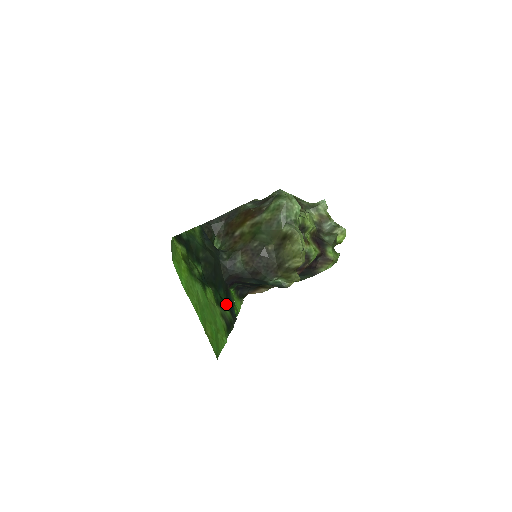
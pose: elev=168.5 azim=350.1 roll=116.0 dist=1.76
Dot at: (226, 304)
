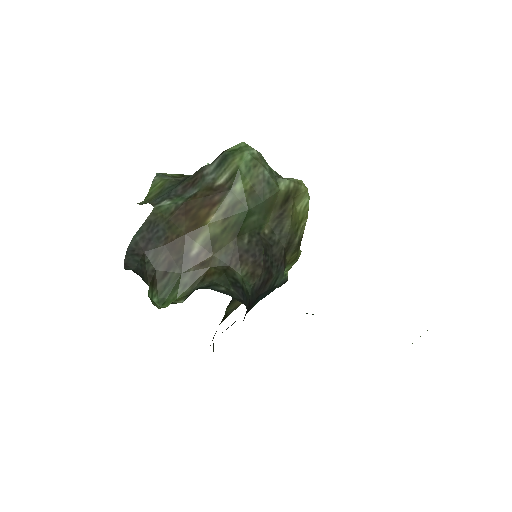
Dot at: occluded
